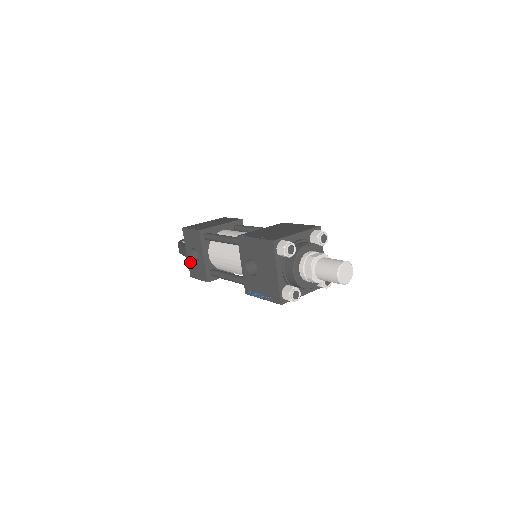
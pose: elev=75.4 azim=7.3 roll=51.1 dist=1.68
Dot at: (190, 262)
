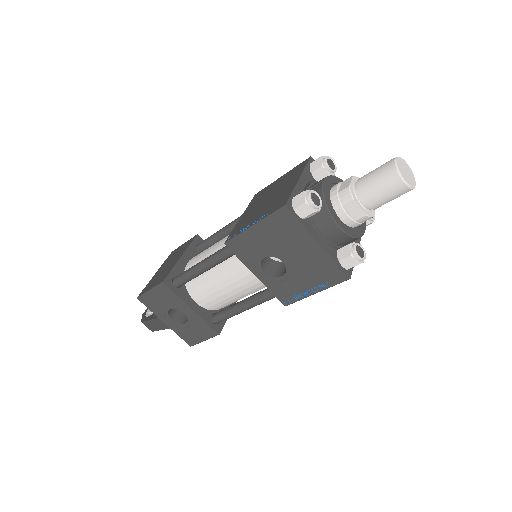
Dot at: (177, 330)
